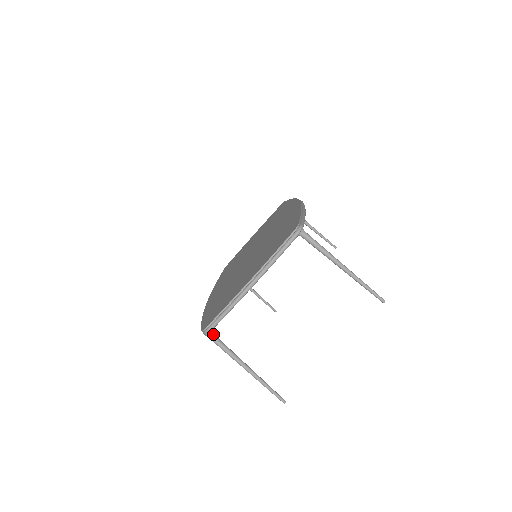
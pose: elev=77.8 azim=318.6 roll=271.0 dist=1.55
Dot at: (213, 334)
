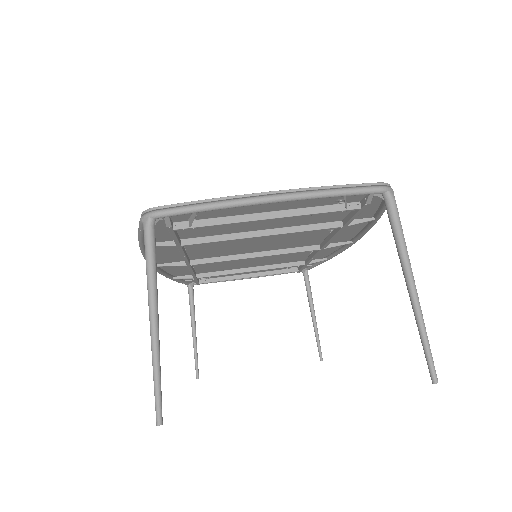
Dot at: (154, 226)
